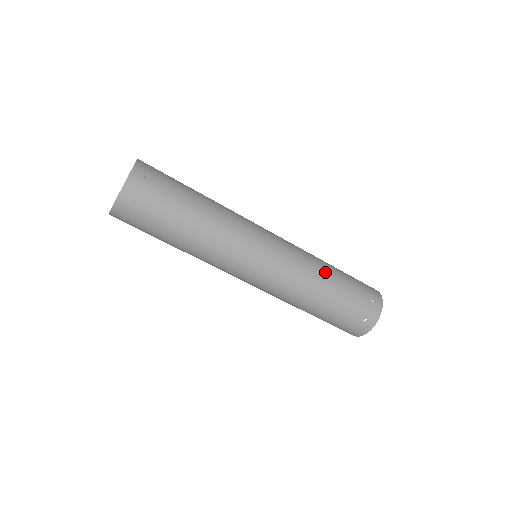
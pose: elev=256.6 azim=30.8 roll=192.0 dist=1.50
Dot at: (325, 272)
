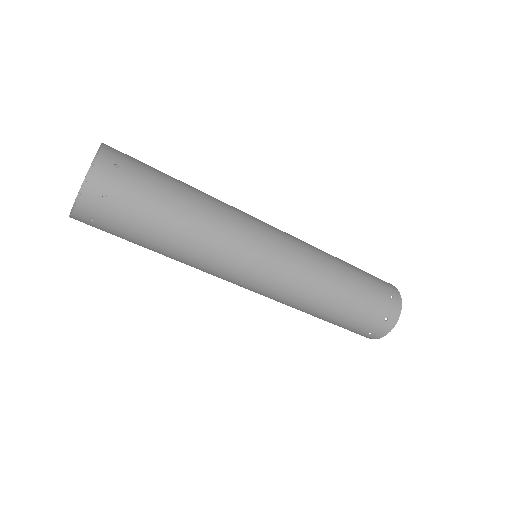
Dot at: (333, 292)
